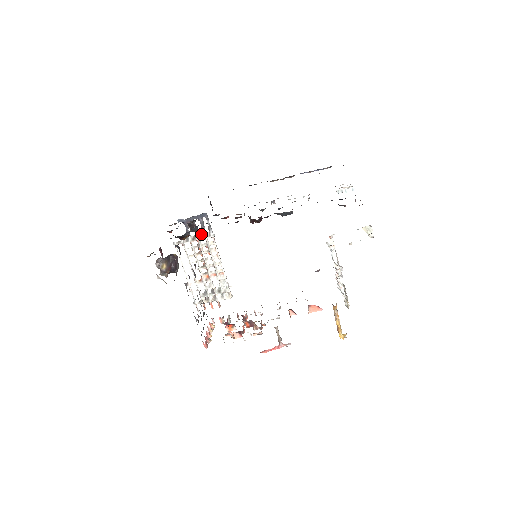
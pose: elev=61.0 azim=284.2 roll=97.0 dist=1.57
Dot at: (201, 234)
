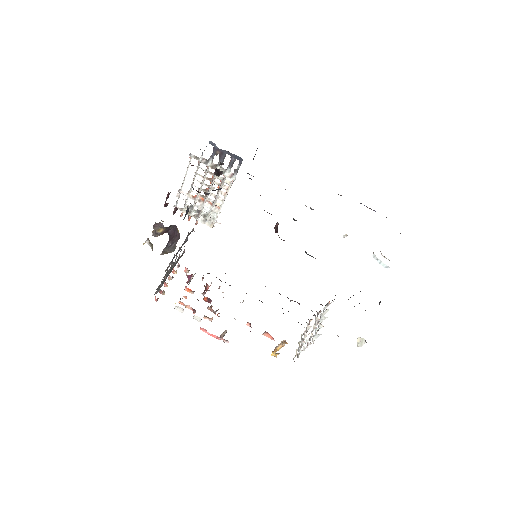
Dot at: occluded
